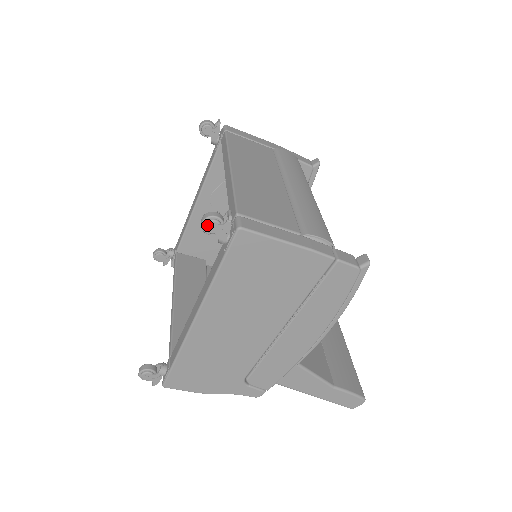
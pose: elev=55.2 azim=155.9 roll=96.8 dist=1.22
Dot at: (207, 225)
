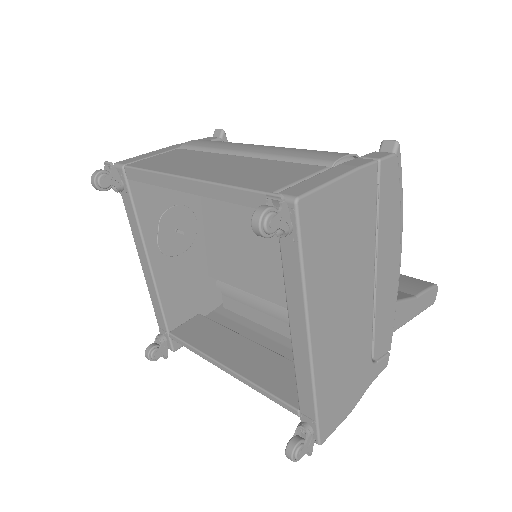
Dot at: (267, 226)
